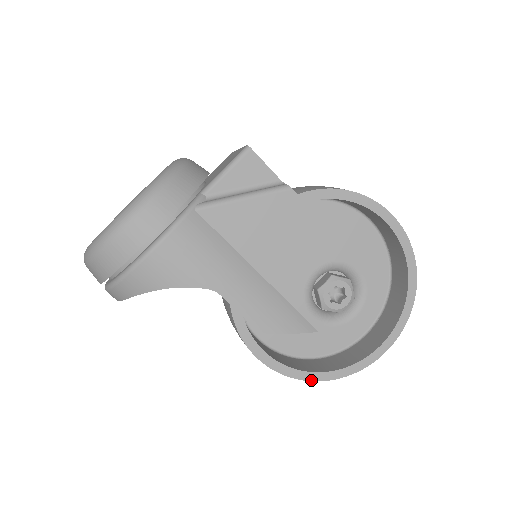
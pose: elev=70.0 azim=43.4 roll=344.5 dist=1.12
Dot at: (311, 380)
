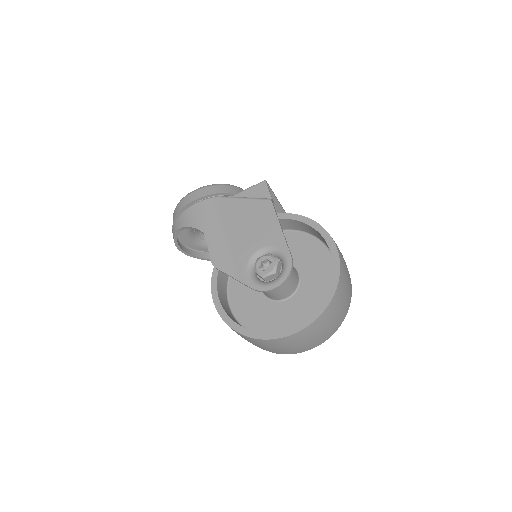
Dot at: (233, 329)
